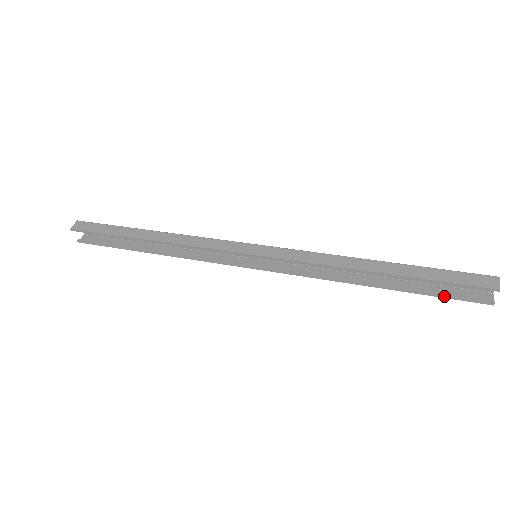
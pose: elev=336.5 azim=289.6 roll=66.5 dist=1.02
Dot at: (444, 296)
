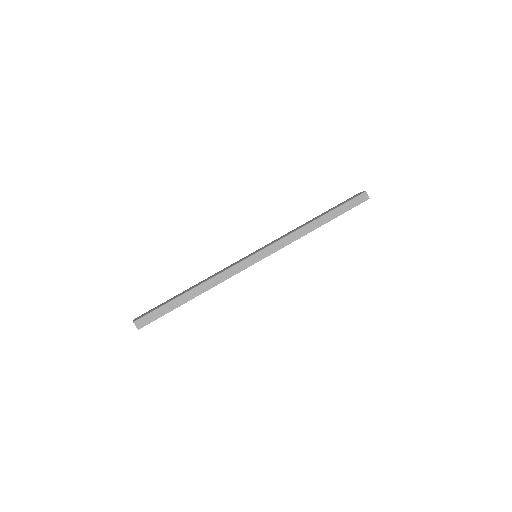
Dot at: occluded
